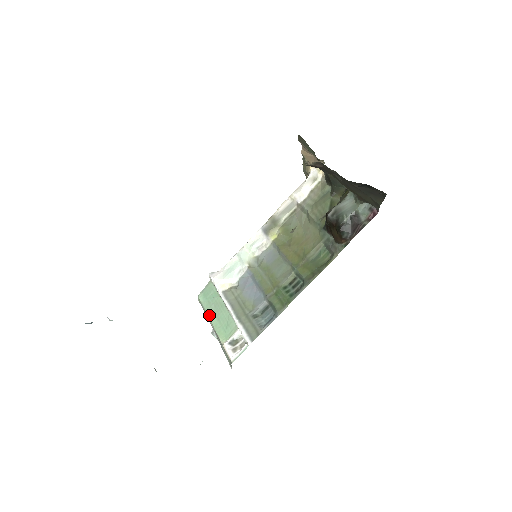
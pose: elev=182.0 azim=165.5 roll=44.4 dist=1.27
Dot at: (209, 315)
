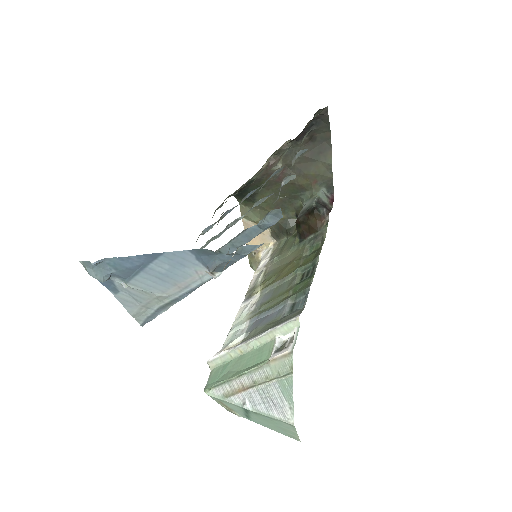
Dot at: (231, 377)
